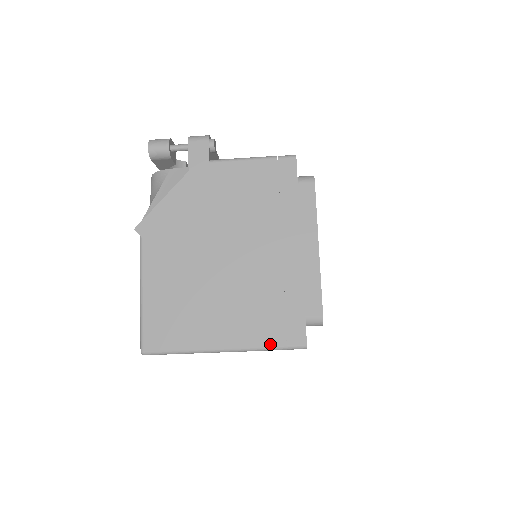
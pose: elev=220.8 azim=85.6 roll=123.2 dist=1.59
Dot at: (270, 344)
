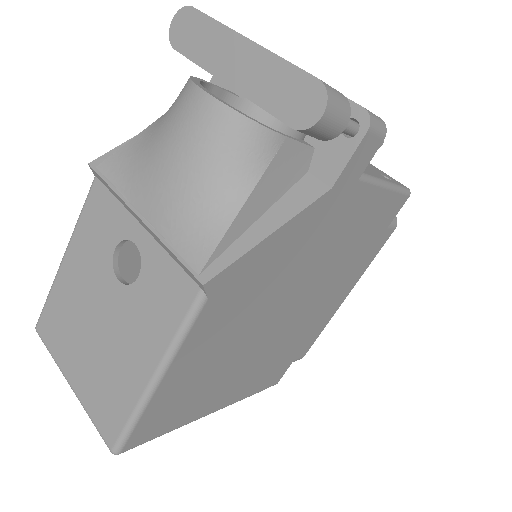
Dot at: (255, 392)
